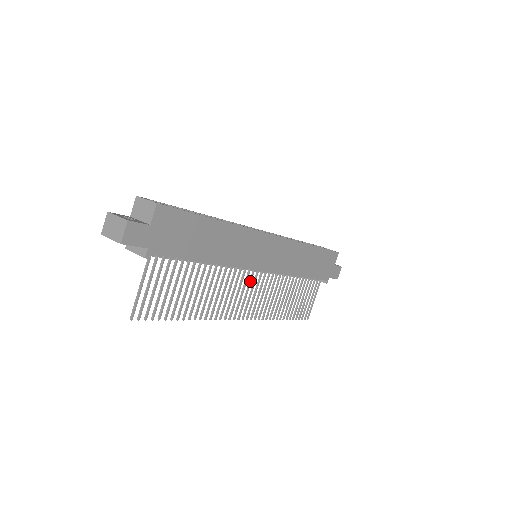
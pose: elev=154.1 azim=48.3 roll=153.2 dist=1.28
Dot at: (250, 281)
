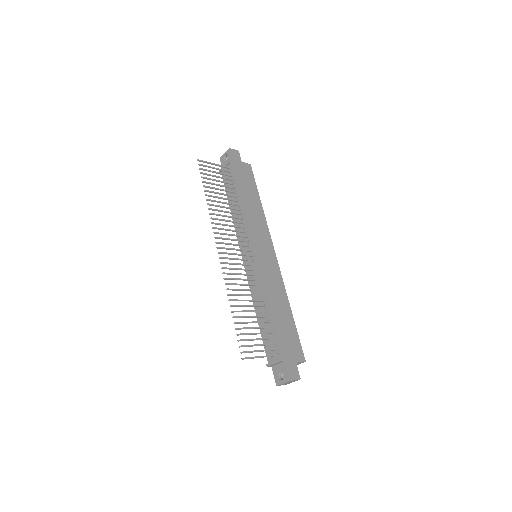
Dot at: (243, 249)
